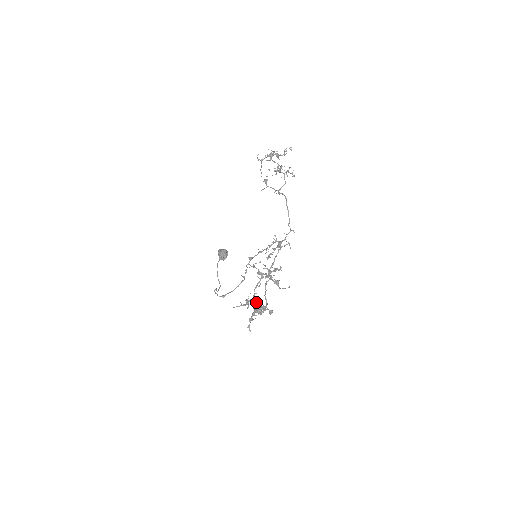
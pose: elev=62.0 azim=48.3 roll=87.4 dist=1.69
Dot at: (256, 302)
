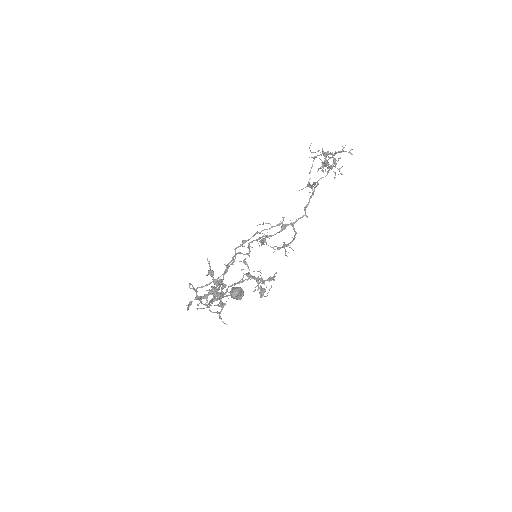
Dot at: (221, 294)
